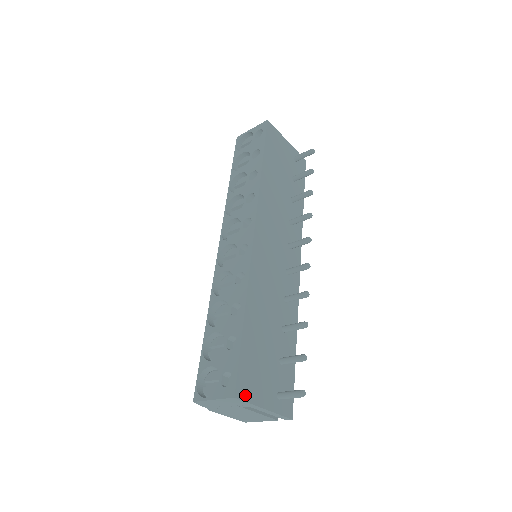
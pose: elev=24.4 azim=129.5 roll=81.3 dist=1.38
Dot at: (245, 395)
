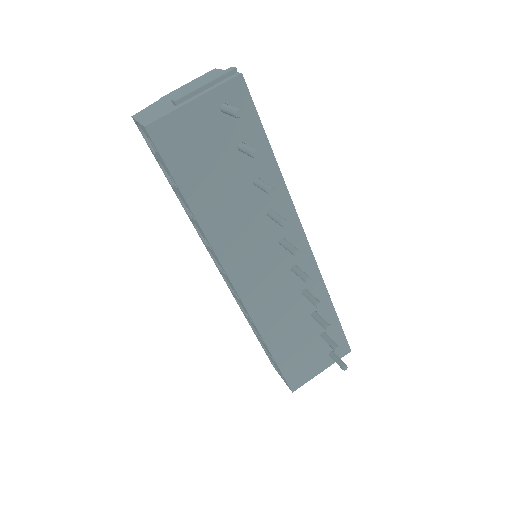
Dot at: (300, 383)
